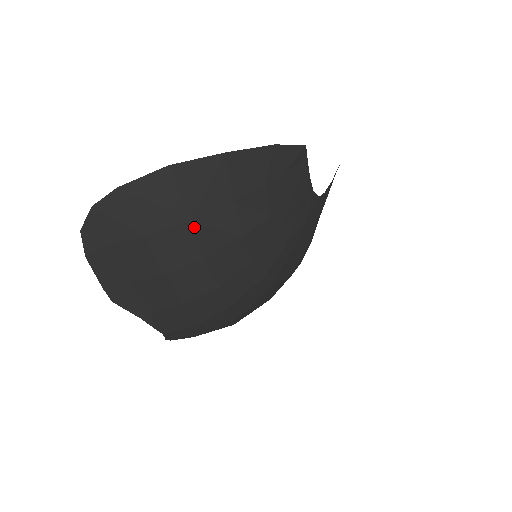
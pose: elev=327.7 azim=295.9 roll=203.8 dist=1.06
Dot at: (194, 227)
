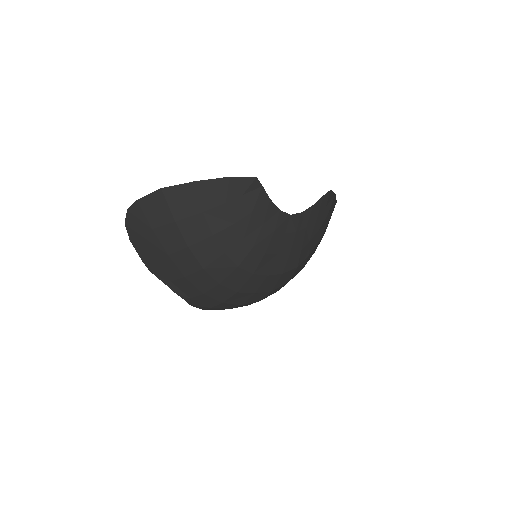
Dot at: (179, 226)
